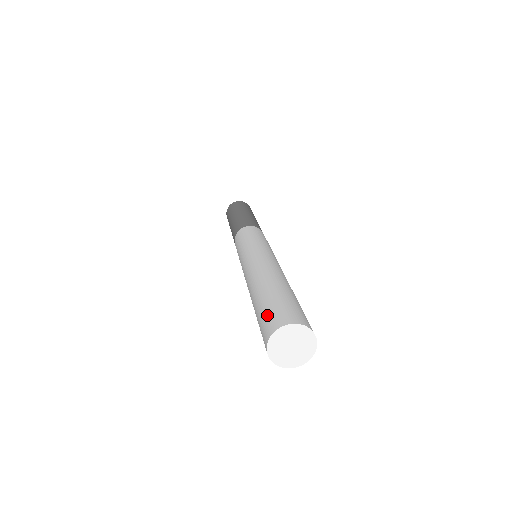
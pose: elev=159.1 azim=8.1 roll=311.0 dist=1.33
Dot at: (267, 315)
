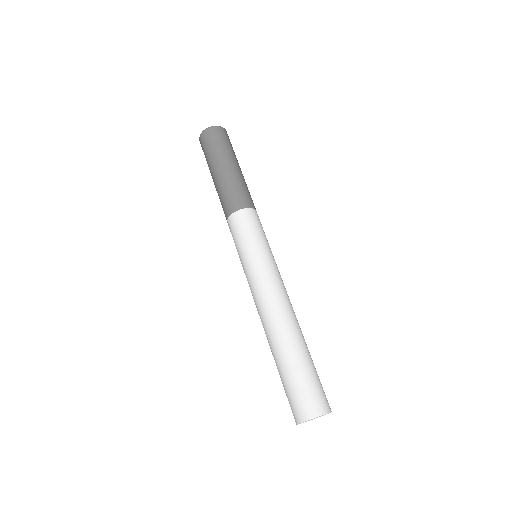
Dot at: occluded
